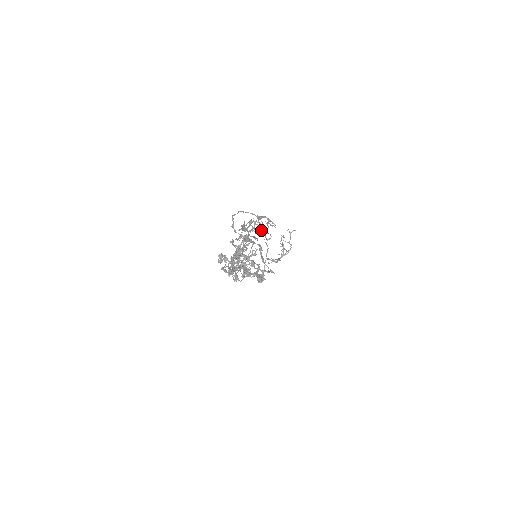
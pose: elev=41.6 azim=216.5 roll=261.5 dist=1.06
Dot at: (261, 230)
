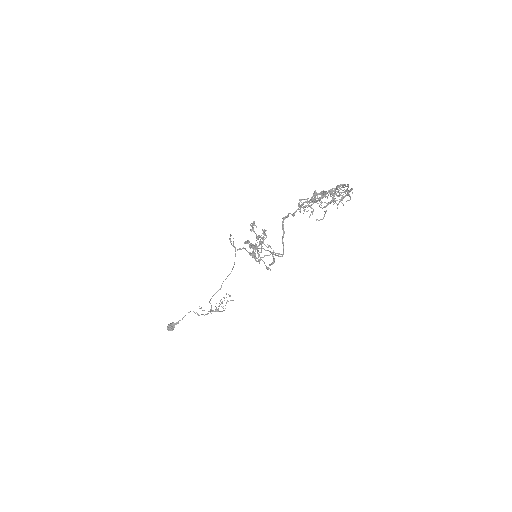
Dot at: (352, 189)
